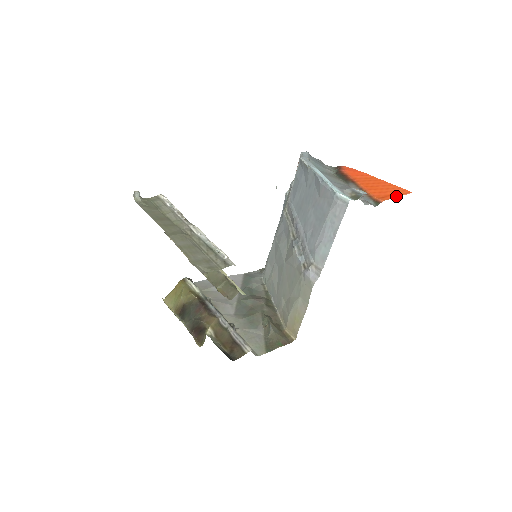
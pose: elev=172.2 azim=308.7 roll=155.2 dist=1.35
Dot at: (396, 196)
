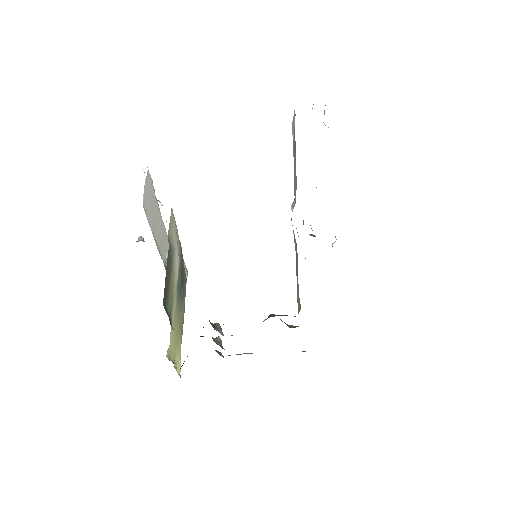
Dot at: occluded
